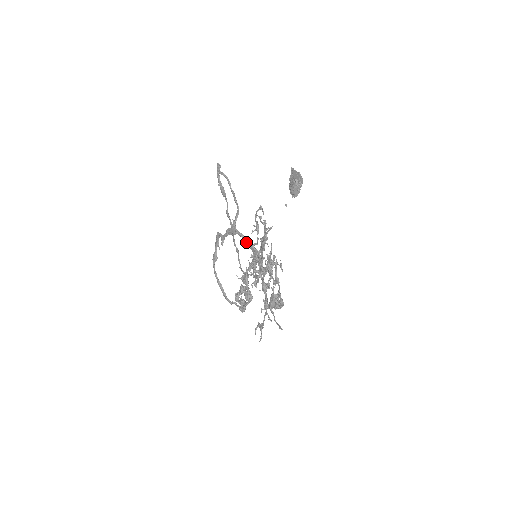
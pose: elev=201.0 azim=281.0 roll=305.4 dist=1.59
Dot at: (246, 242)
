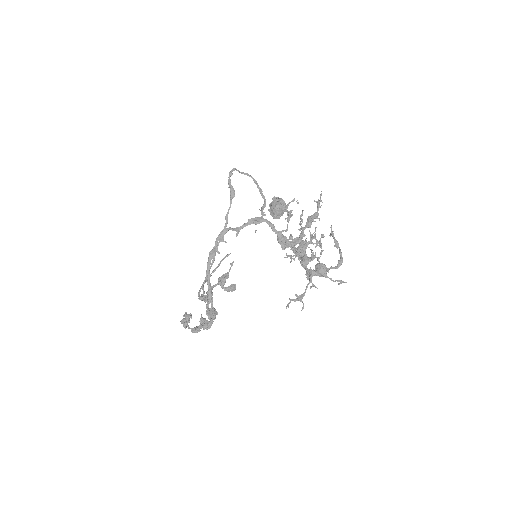
Dot at: (274, 229)
